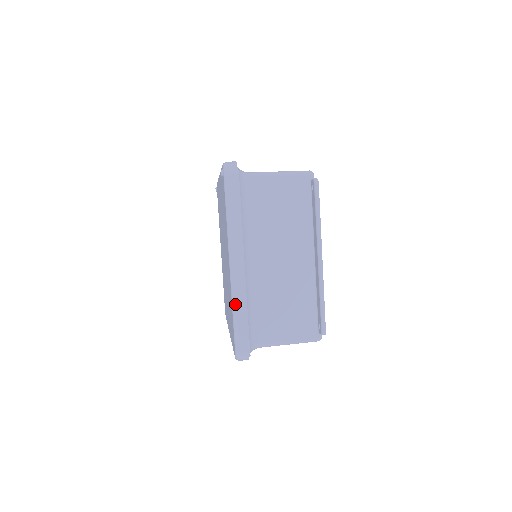
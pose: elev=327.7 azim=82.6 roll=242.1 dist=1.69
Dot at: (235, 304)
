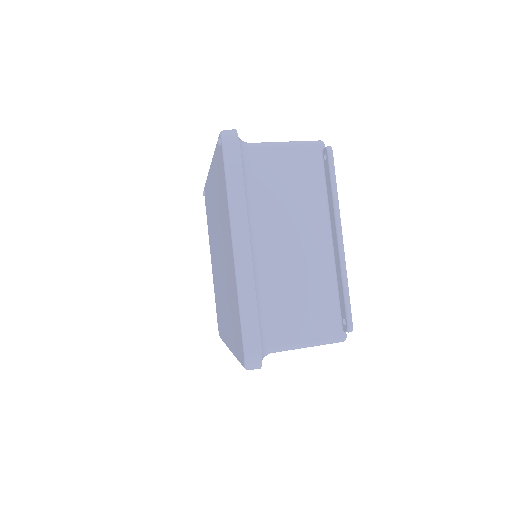
Dot at: (242, 297)
